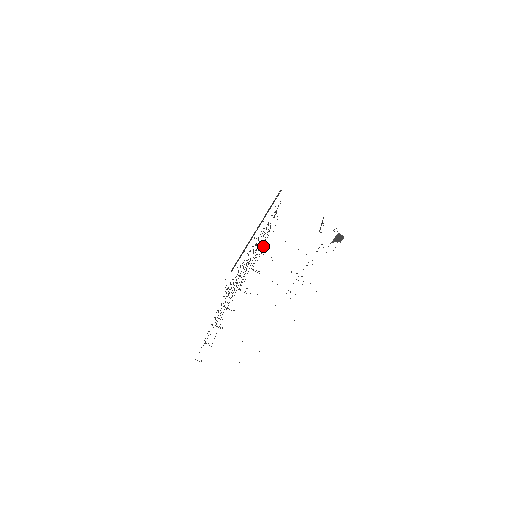
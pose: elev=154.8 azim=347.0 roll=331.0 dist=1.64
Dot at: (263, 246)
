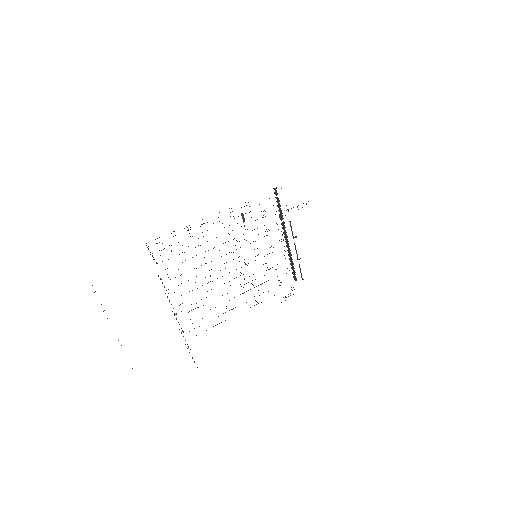
Dot at: occluded
